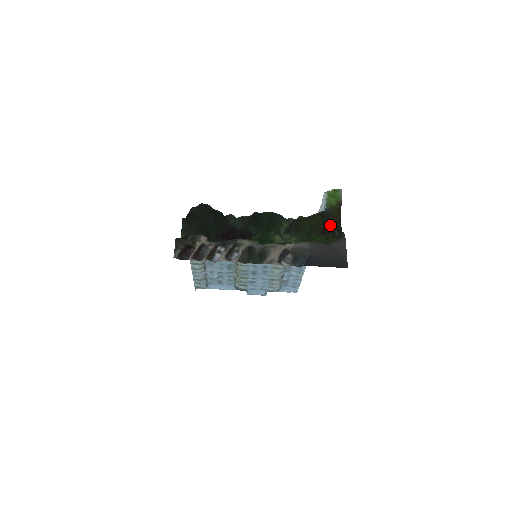
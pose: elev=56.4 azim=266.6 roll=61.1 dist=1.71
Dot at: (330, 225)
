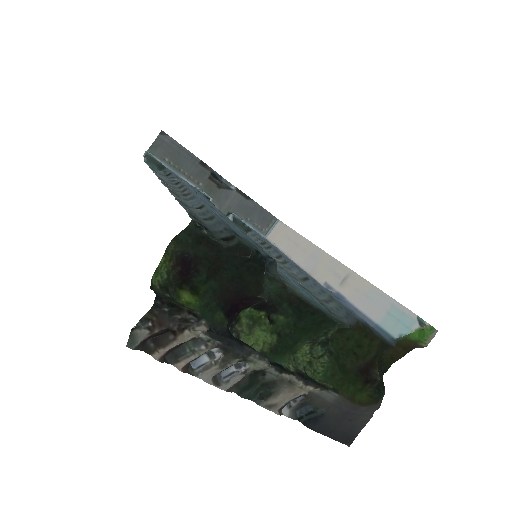
Dot at: (379, 357)
